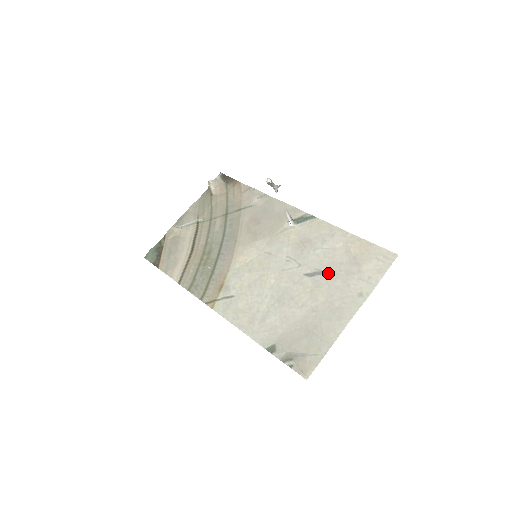
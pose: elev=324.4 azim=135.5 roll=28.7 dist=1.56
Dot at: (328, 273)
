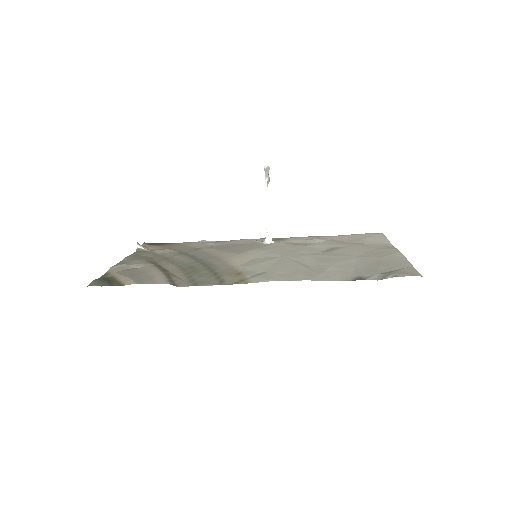
Dot at: (342, 246)
